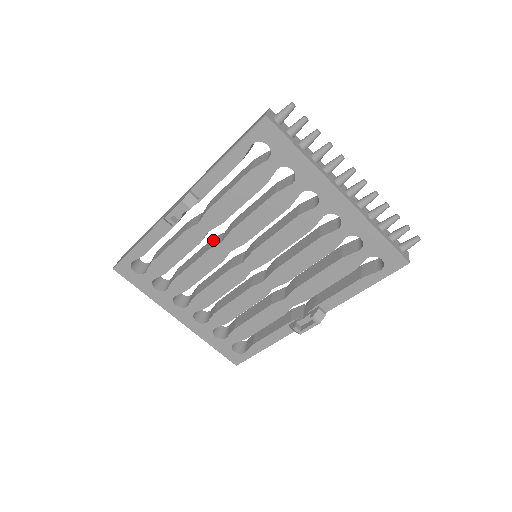
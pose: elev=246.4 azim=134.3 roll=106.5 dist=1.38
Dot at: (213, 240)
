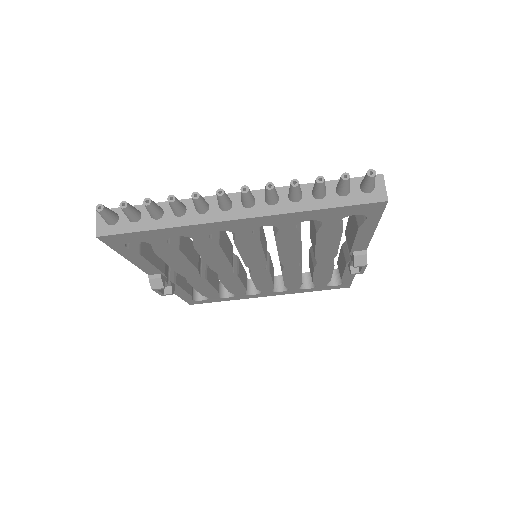
Dot at: occluded
